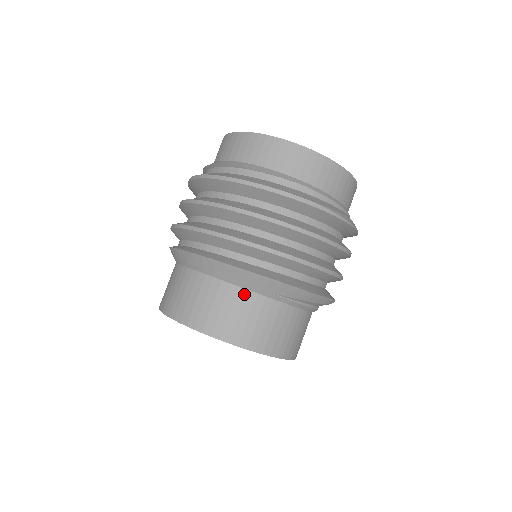
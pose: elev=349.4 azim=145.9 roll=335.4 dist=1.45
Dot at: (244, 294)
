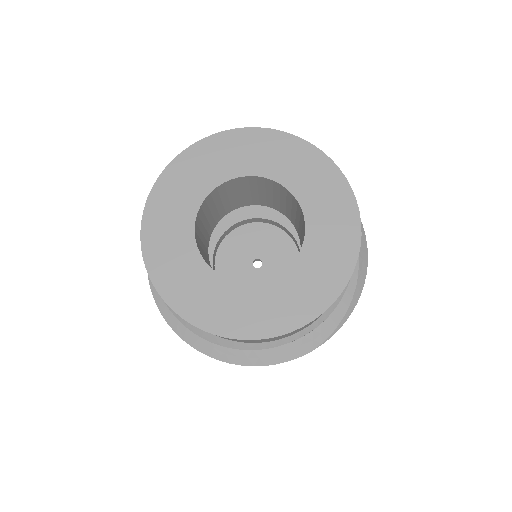
Dot at: occluded
